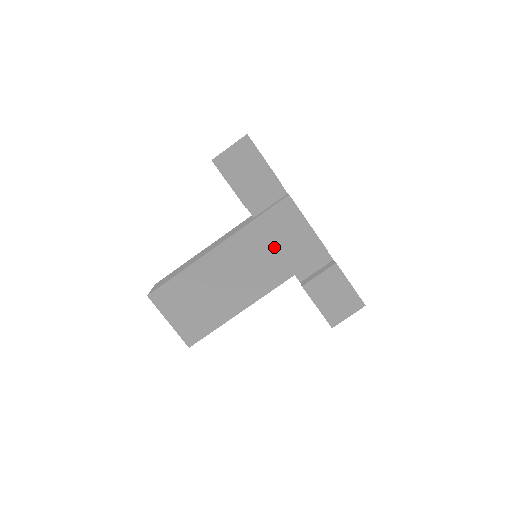
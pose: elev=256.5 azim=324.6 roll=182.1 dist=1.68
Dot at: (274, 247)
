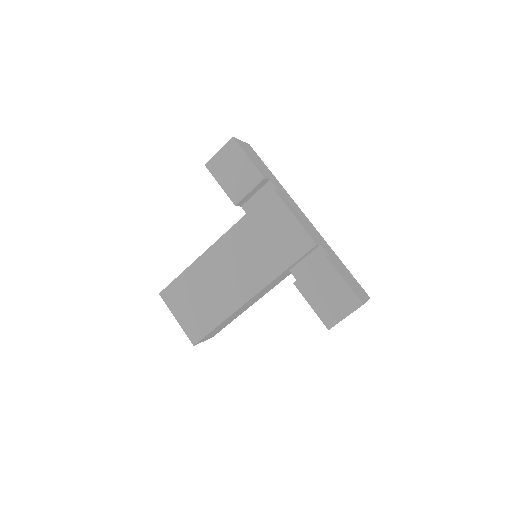
Dot at: (263, 243)
